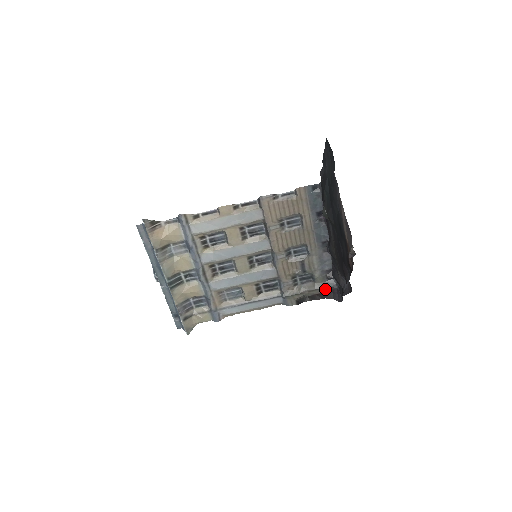
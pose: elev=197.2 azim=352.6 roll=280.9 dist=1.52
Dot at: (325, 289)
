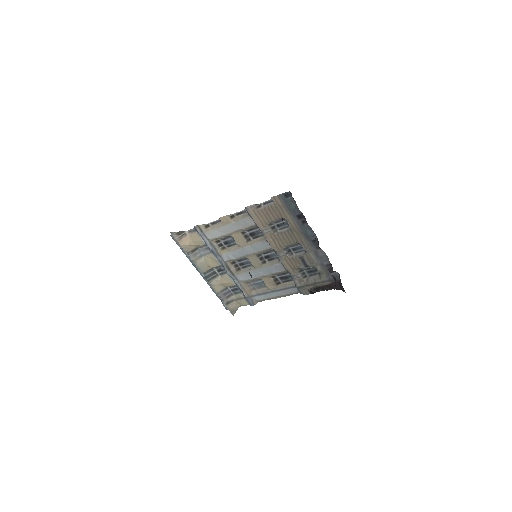
Dot at: (330, 281)
